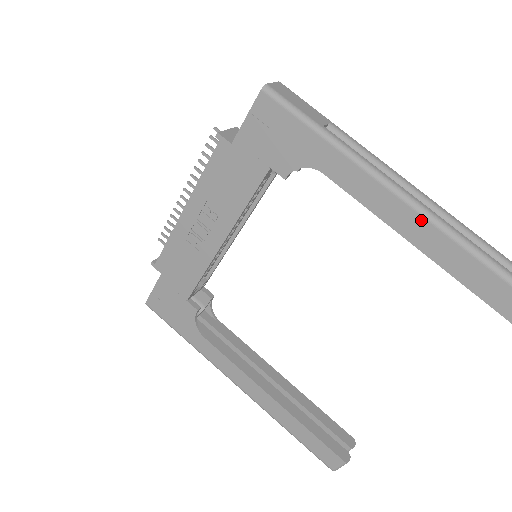
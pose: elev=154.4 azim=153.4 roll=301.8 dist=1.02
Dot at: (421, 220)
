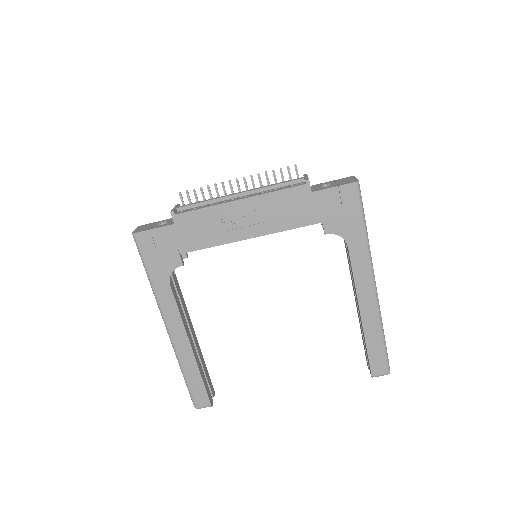
Dot at: (373, 301)
